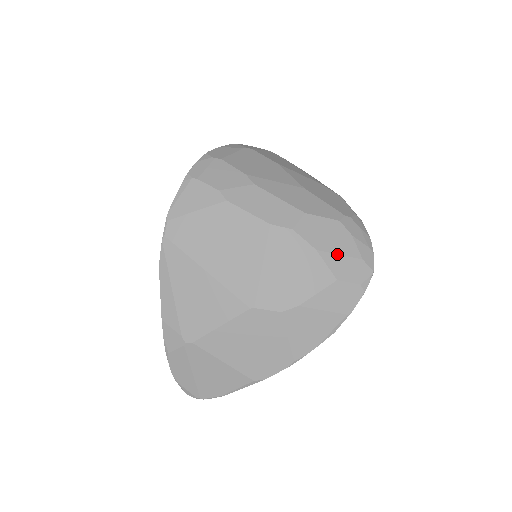
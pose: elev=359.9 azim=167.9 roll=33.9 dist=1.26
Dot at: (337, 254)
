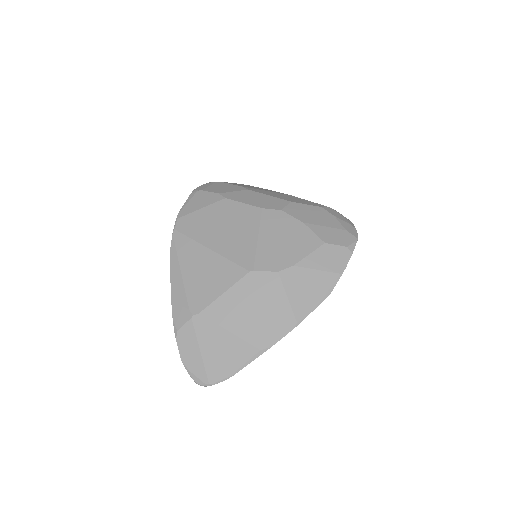
Dot at: (322, 226)
